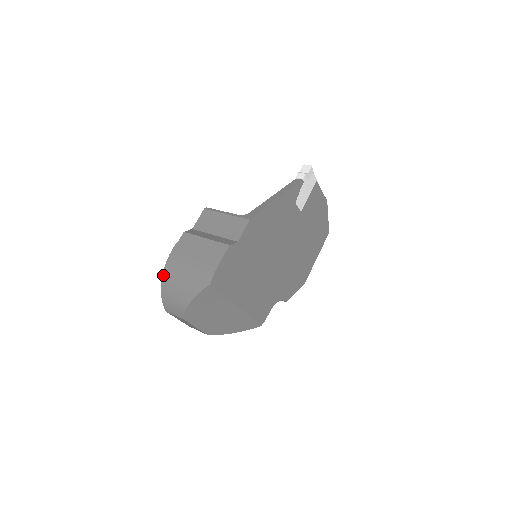
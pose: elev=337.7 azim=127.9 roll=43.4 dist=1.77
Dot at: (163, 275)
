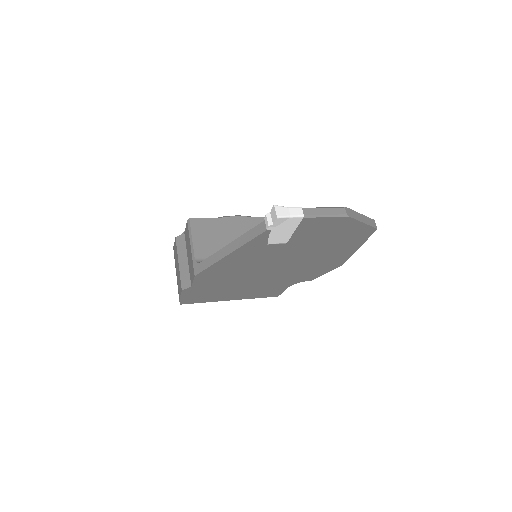
Dot at: occluded
